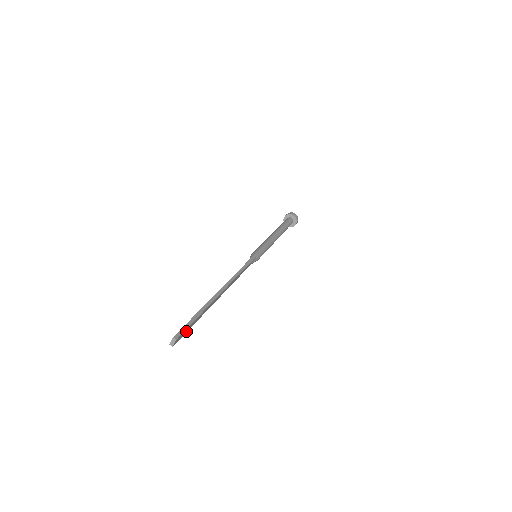
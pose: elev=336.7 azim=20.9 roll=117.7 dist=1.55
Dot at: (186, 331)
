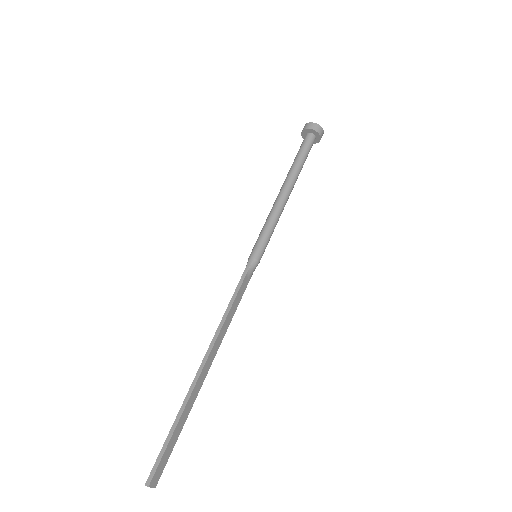
Dot at: (167, 457)
